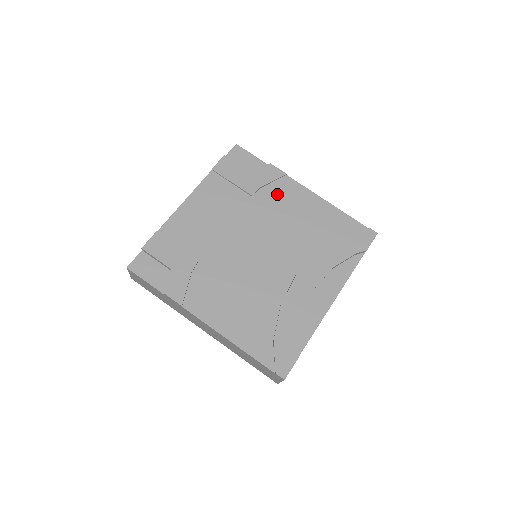
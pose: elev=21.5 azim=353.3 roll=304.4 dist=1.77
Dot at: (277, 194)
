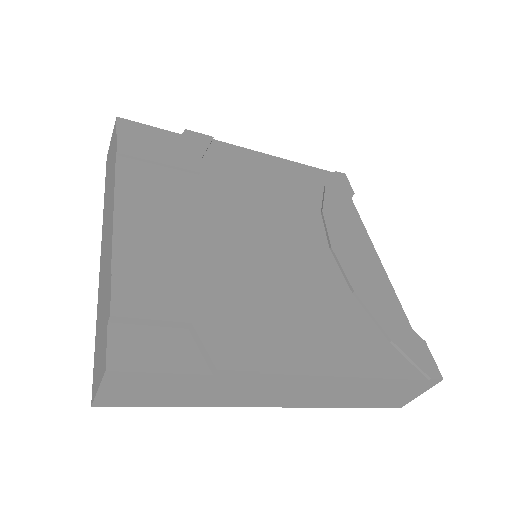
Dot at: (224, 163)
